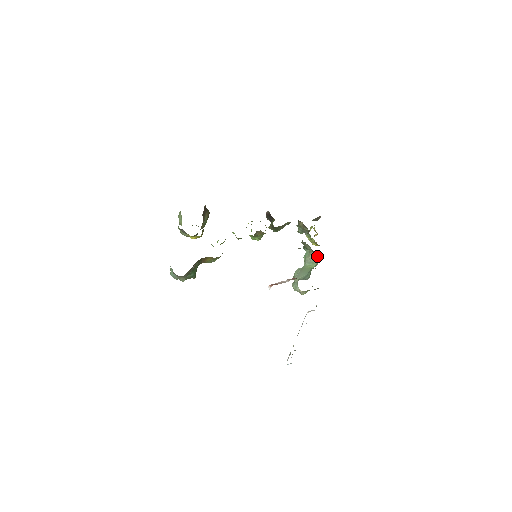
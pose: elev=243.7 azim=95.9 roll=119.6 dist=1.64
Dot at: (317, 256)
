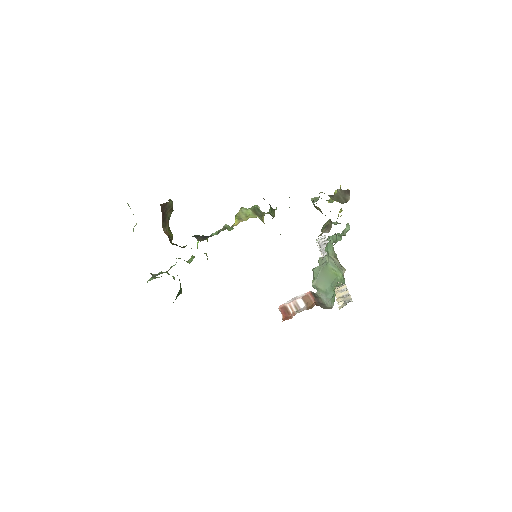
Dot at: (344, 269)
